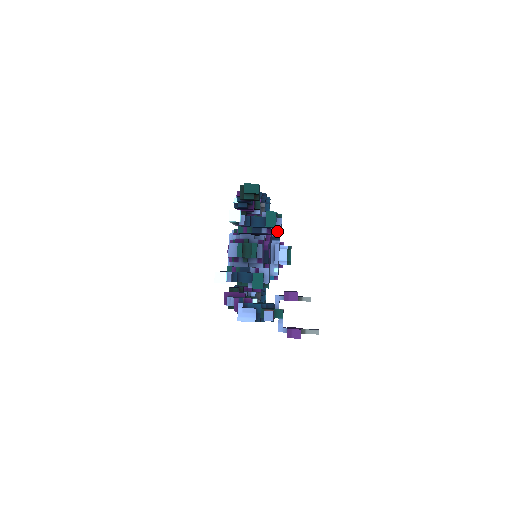
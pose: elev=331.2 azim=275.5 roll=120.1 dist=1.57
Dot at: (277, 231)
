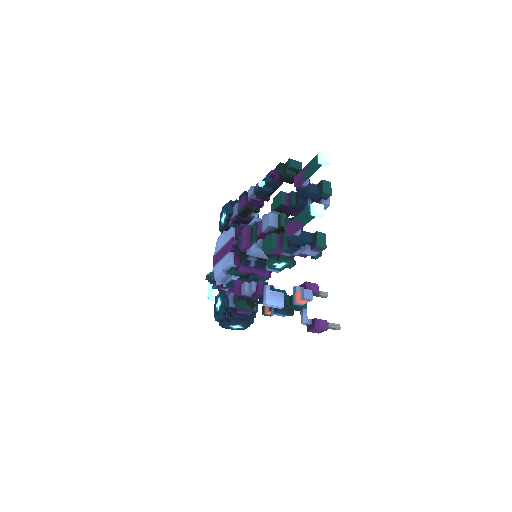
Dot at: (327, 203)
